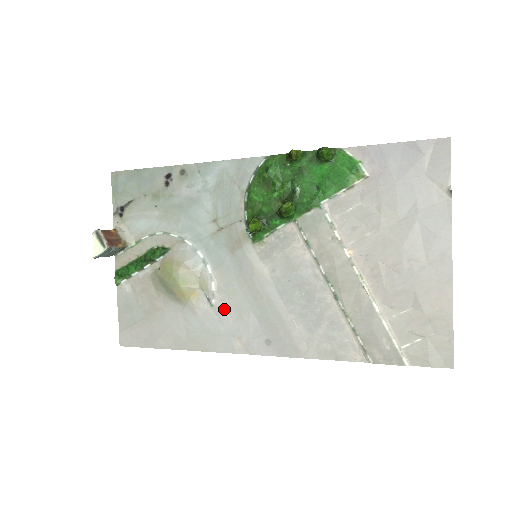
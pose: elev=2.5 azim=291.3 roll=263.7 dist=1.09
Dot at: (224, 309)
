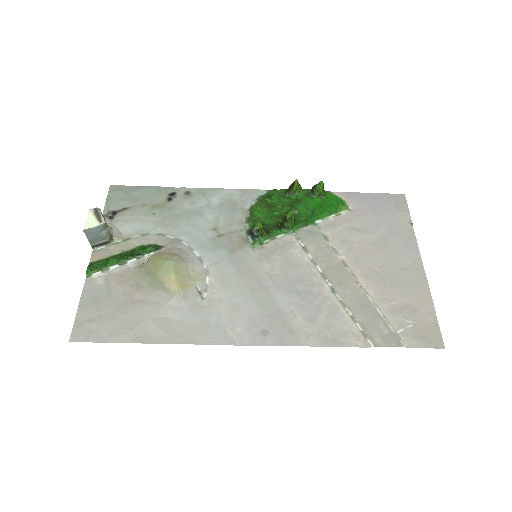
Dot at: (217, 302)
